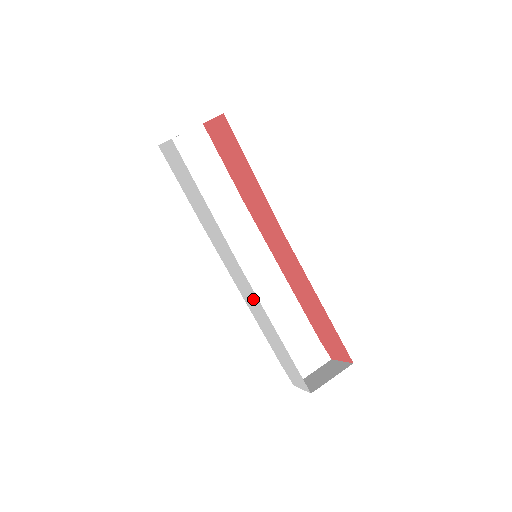
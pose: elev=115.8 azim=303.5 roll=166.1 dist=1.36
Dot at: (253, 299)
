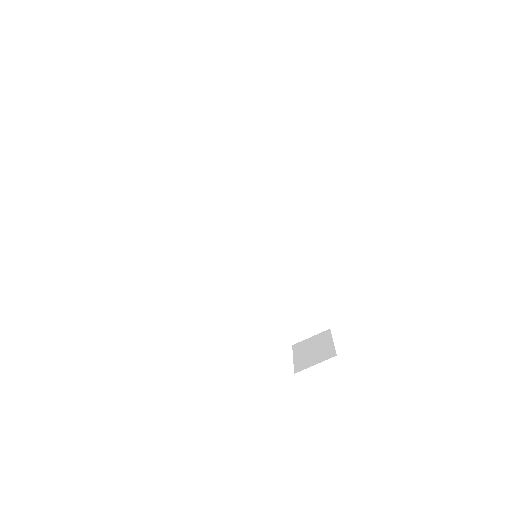
Dot at: occluded
